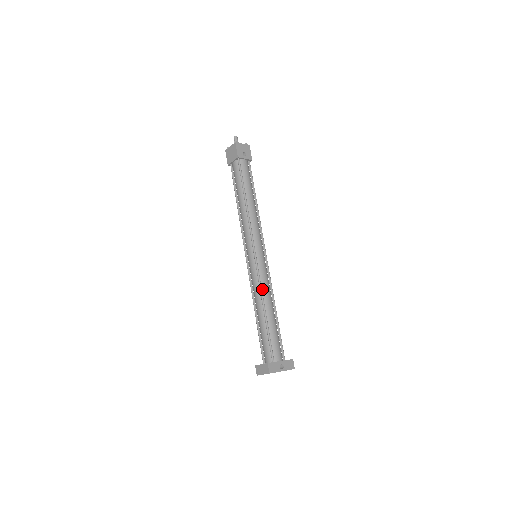
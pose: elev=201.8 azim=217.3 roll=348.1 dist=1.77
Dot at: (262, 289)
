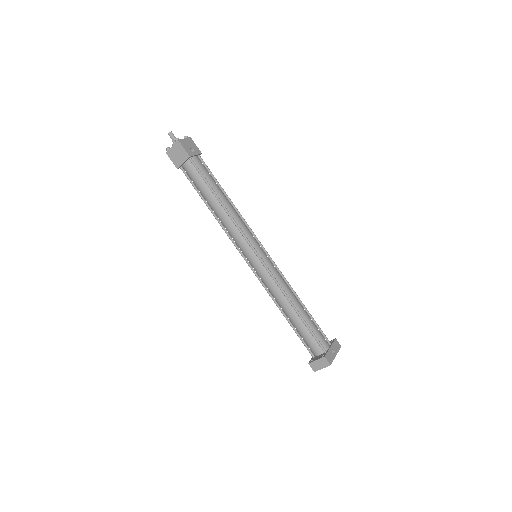
Dot at: (281, 288)
